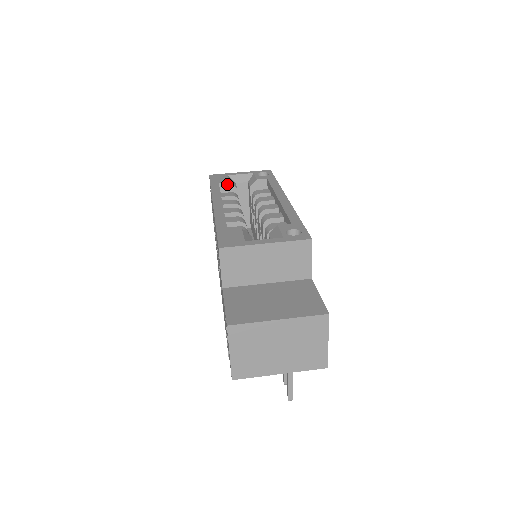
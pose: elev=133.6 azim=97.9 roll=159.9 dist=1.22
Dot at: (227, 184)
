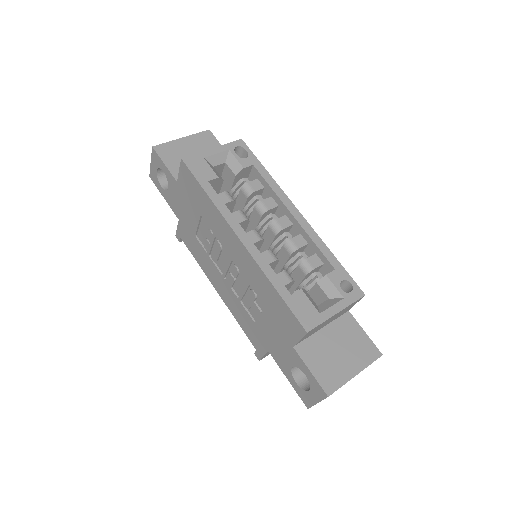
Dot at: (215, 180)
